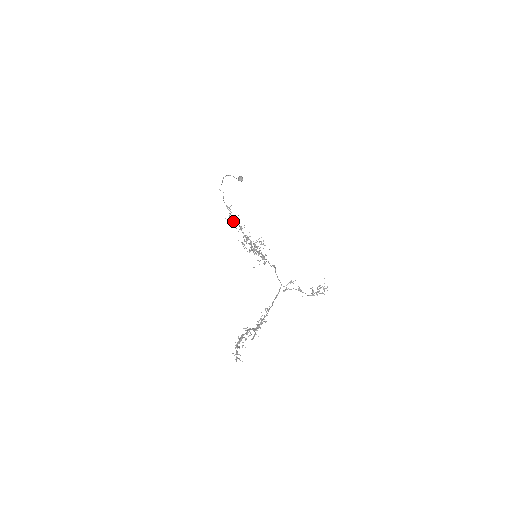
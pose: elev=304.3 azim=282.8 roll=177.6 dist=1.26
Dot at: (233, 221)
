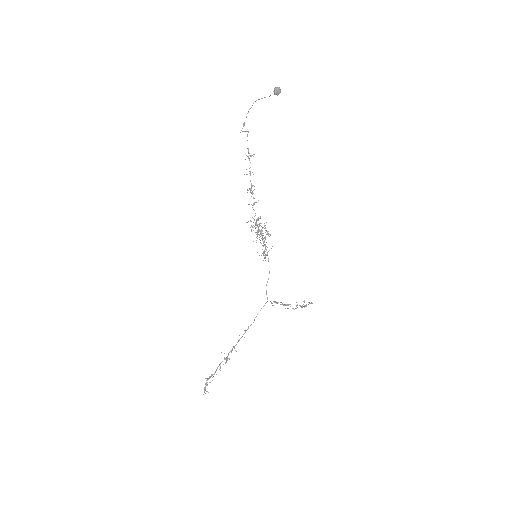
Dot at: occluded
